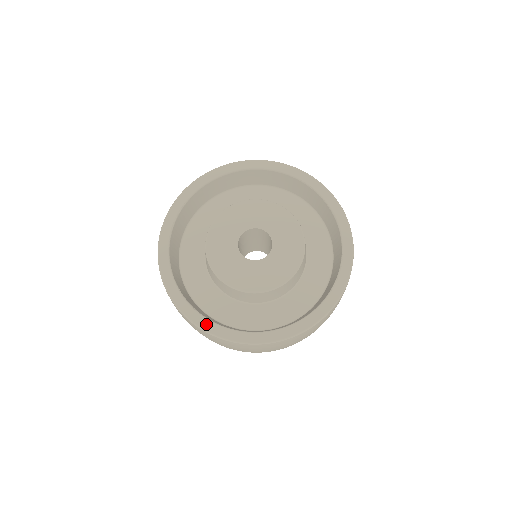
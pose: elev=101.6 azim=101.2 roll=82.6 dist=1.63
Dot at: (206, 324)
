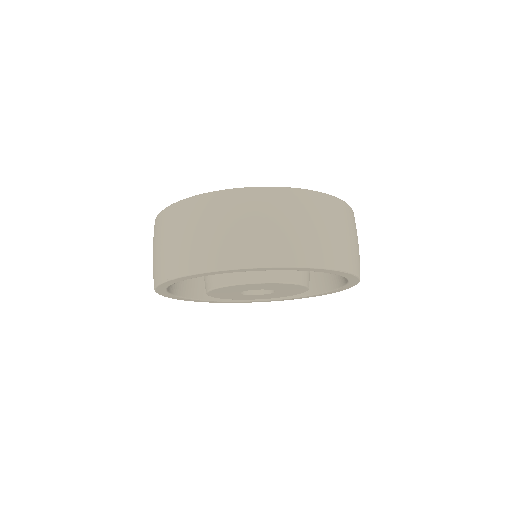
Dot at: occluded
